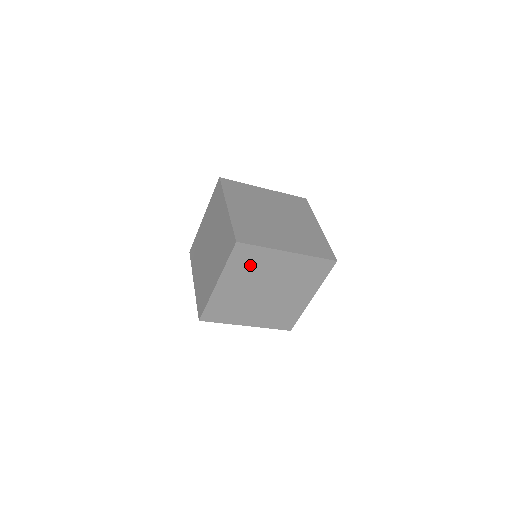
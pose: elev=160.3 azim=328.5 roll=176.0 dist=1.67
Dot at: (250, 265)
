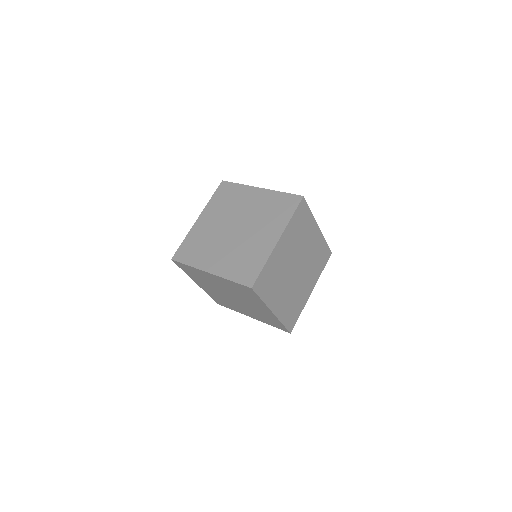
Dot at: (300, 229)
